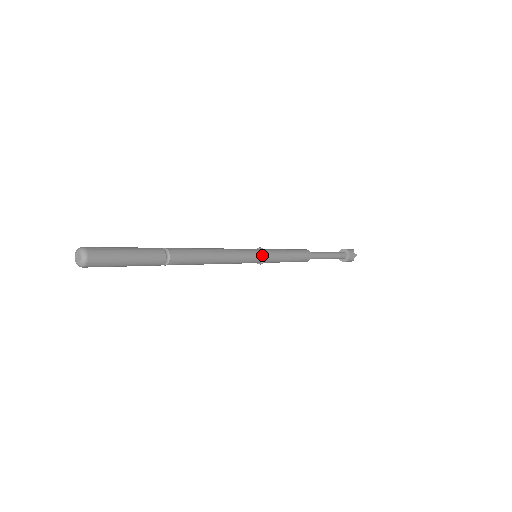
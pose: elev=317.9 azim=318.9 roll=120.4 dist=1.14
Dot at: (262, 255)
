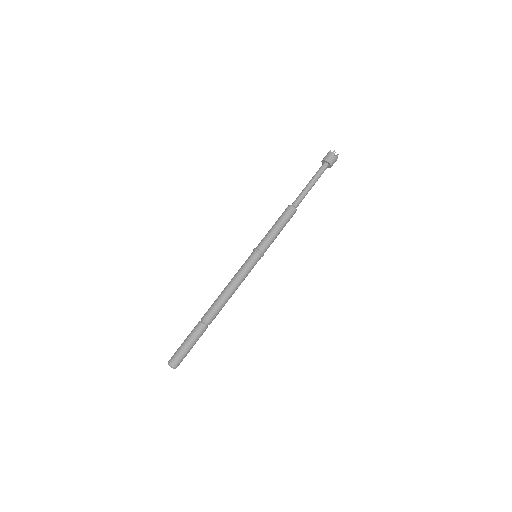
Dot at: (259, 256)
